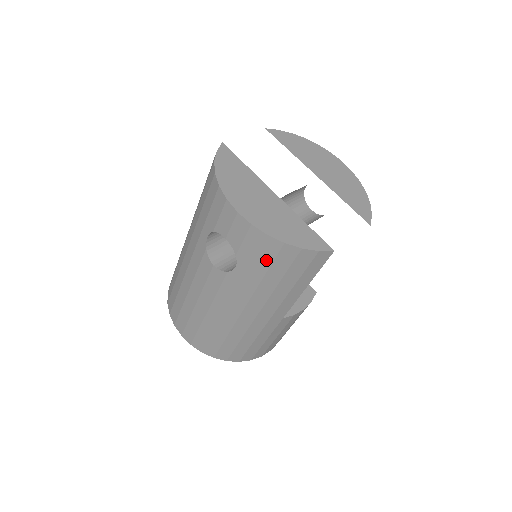
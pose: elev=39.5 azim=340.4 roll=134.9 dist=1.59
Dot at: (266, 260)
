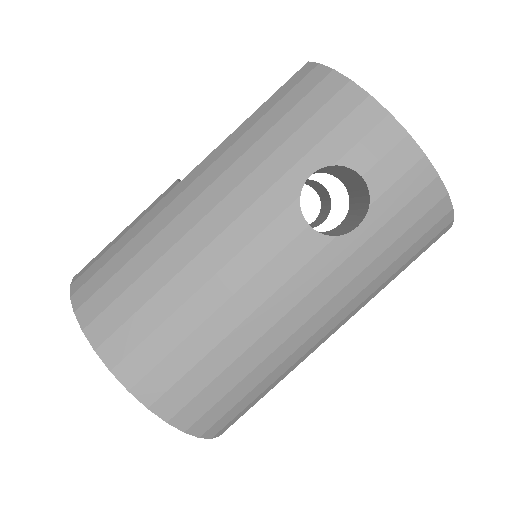
Dot at: (409, 218)
